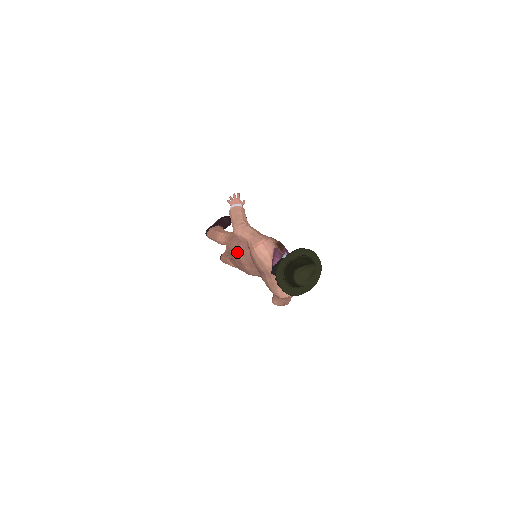
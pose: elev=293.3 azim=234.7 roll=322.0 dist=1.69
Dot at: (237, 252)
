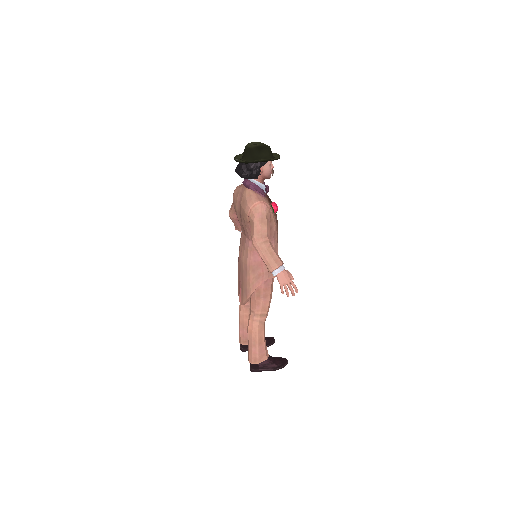
Dot at: (238, 257)
